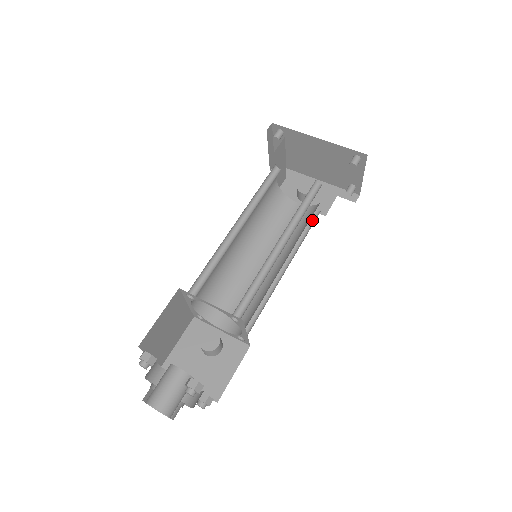
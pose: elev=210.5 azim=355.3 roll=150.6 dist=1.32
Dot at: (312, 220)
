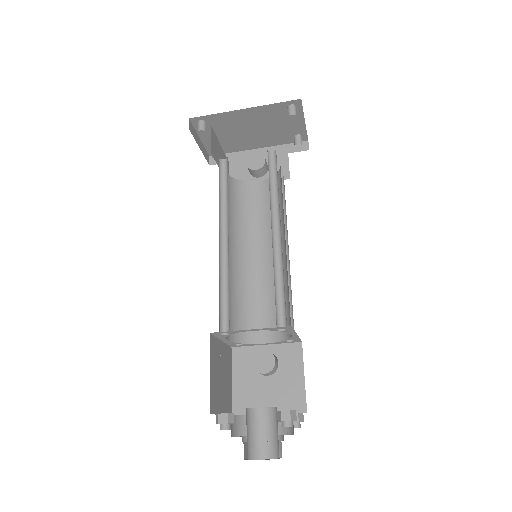
Dot at: occluded
